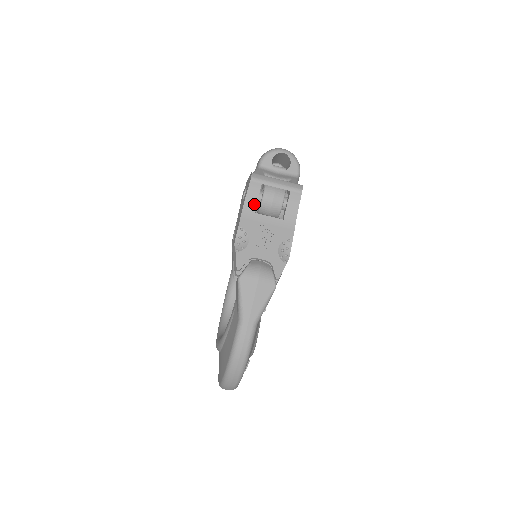
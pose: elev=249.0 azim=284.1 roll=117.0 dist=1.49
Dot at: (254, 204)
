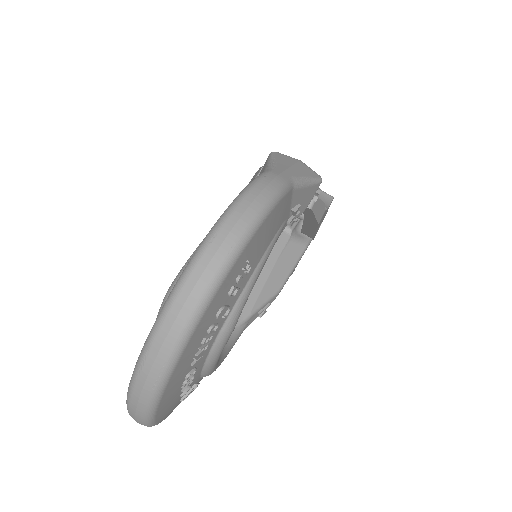
Dot at: occluded
